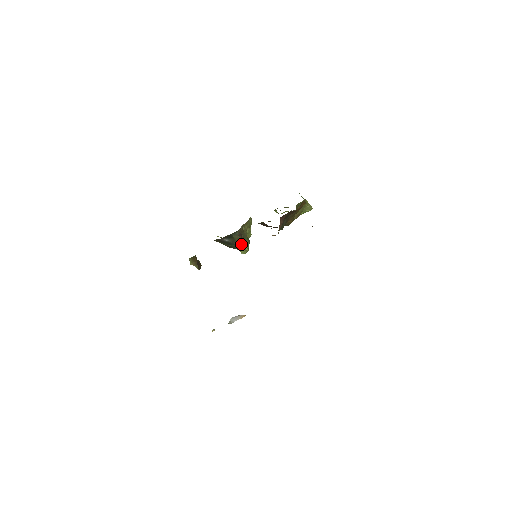
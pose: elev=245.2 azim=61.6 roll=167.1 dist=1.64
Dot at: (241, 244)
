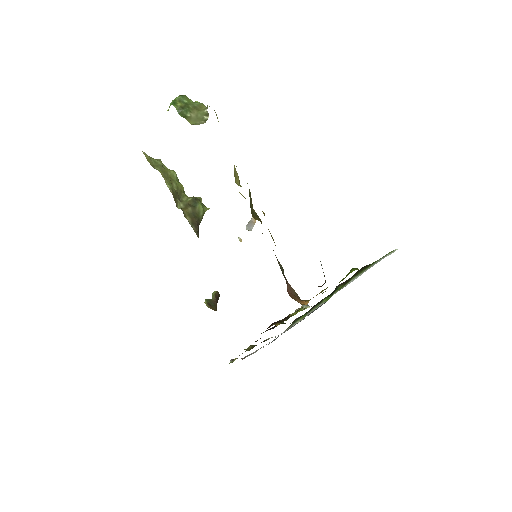
Dot at: (201, 220)
